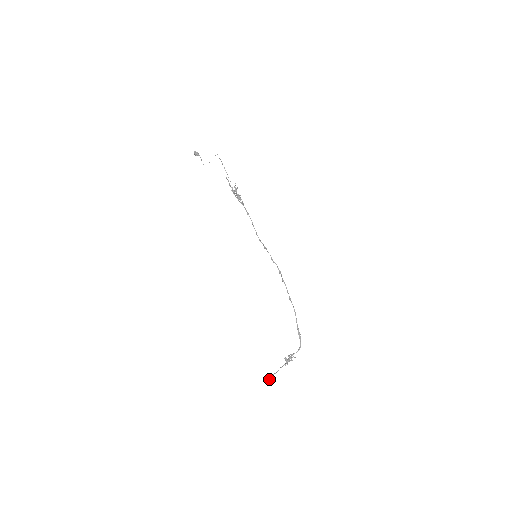
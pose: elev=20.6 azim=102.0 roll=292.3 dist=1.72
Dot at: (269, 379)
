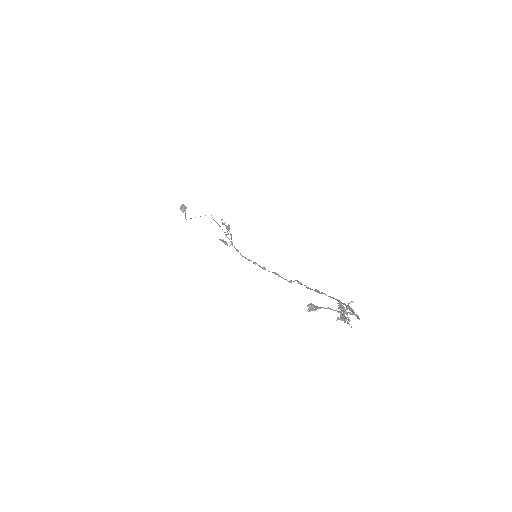
Dot at: (312, 305)
